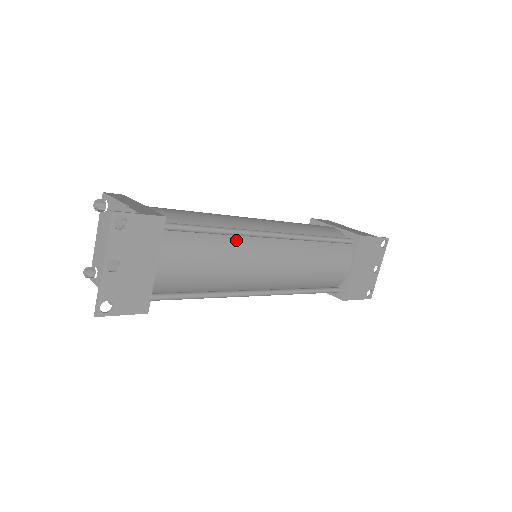
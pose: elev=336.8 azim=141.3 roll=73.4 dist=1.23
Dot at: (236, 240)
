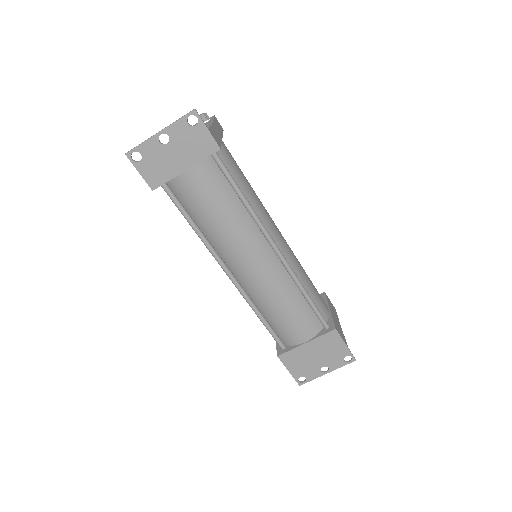
Dot at: (249, 220)
